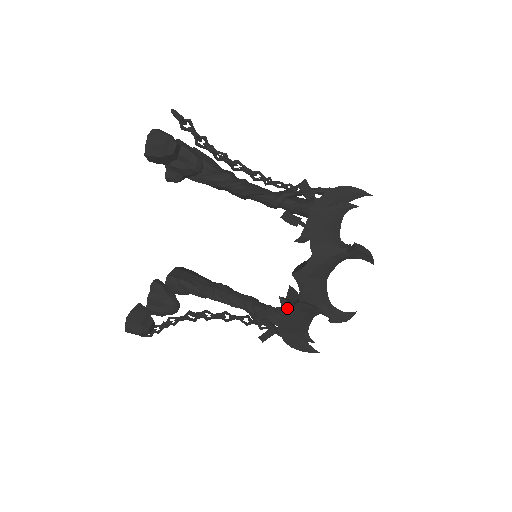
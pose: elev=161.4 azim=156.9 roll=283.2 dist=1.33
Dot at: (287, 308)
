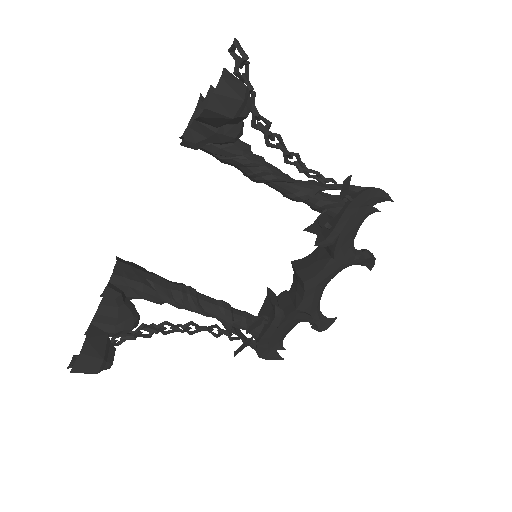
Dot at: (280, 318)
